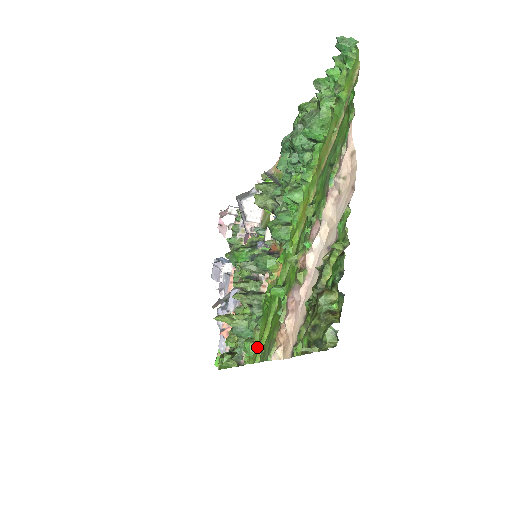
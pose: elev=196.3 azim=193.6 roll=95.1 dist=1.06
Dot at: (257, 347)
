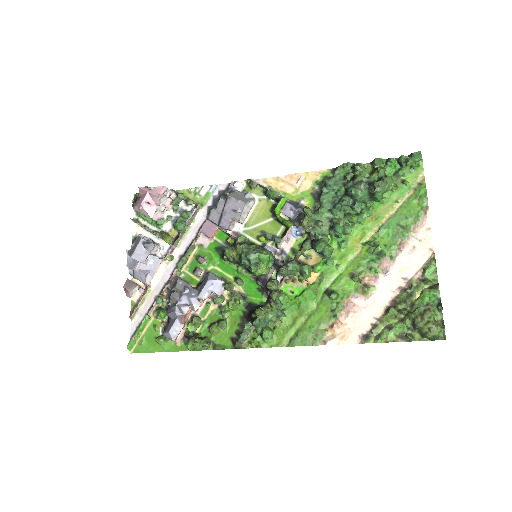
Dot at: (278, 334)
